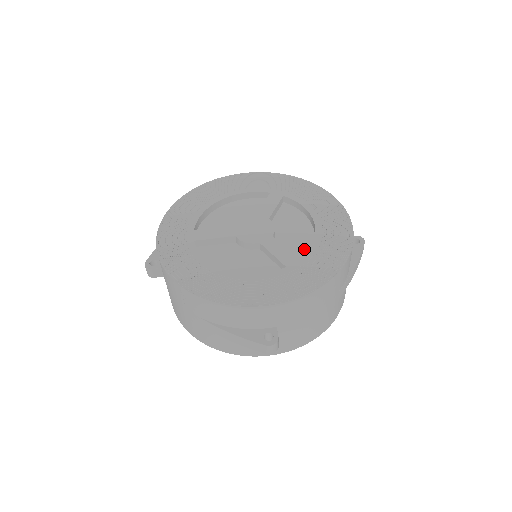
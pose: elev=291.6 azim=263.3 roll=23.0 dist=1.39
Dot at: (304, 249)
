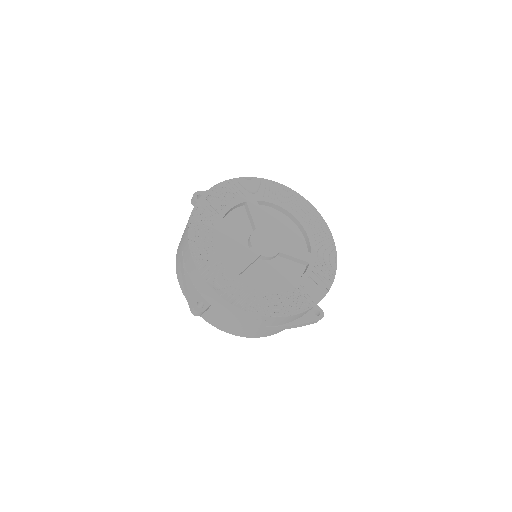
Dot at: (300, 241)
